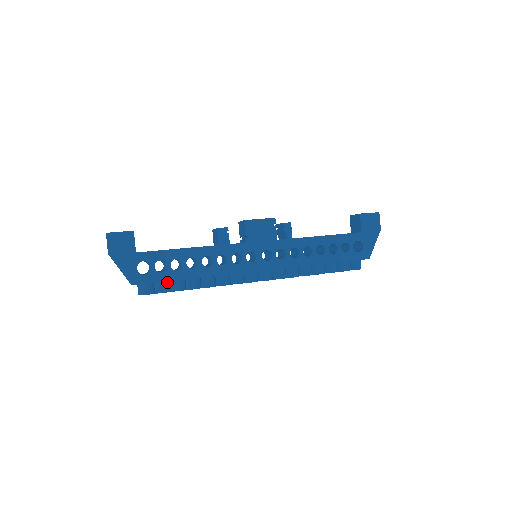
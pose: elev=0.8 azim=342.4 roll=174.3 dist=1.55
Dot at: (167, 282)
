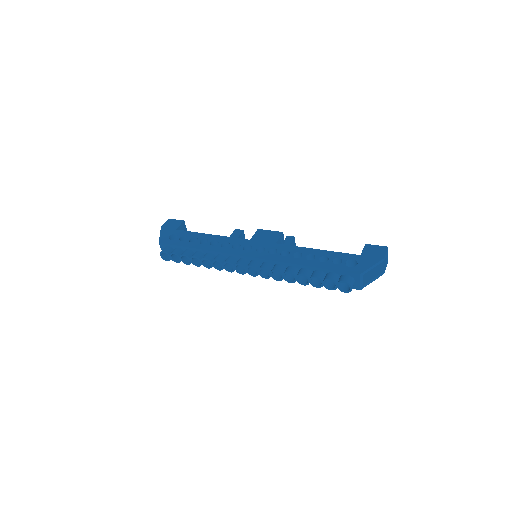
Dot at: (181, 250)
